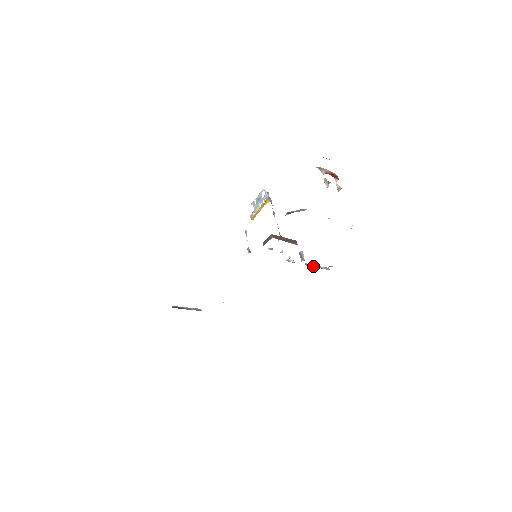
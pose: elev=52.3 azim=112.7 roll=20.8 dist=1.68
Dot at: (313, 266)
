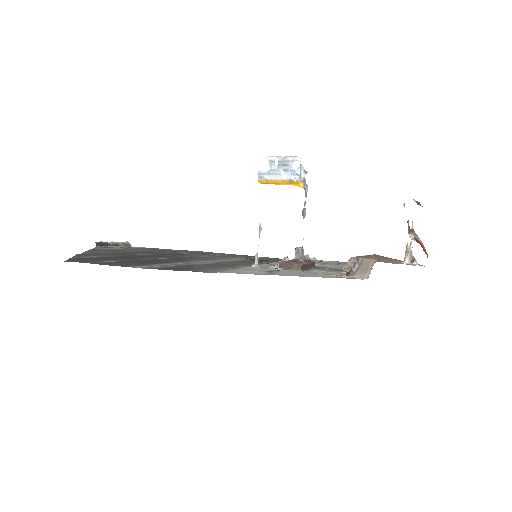
Dot at: occluded
